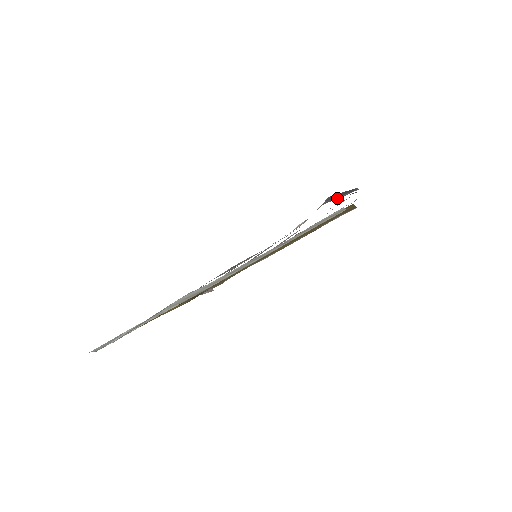
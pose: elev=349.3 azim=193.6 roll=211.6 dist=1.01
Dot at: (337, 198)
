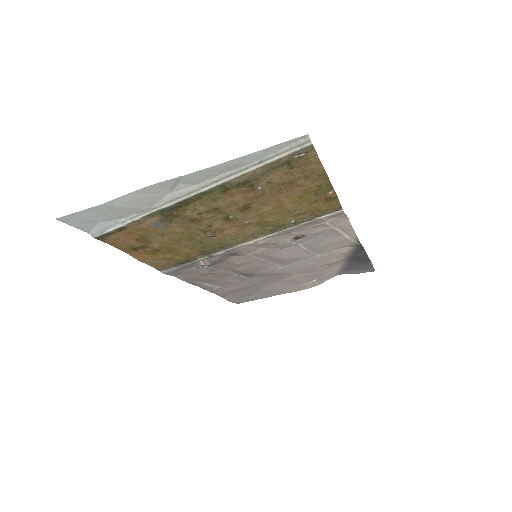
Dot at: (354, 272)
